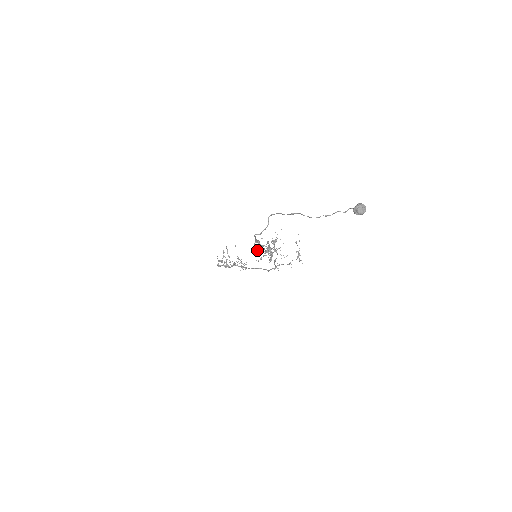
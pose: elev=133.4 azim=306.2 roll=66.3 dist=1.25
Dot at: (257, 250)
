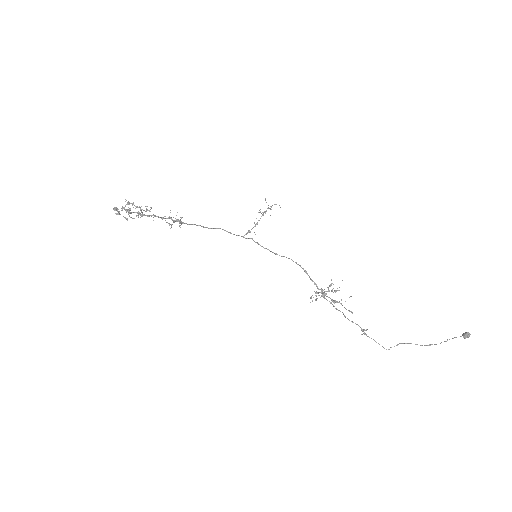
Dot at: (316, 299)
